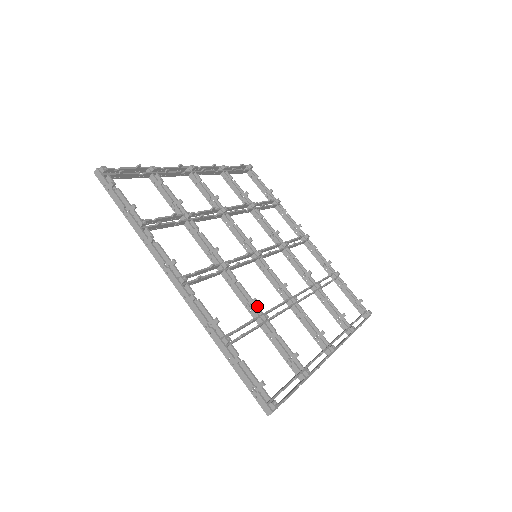
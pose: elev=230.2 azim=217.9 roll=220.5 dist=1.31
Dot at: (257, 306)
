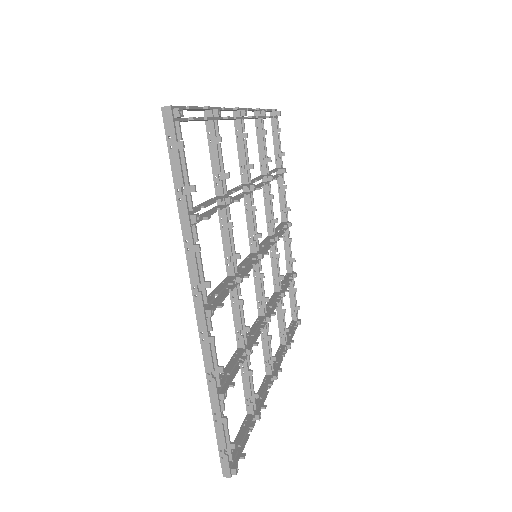
Dot at: (246, 334)
